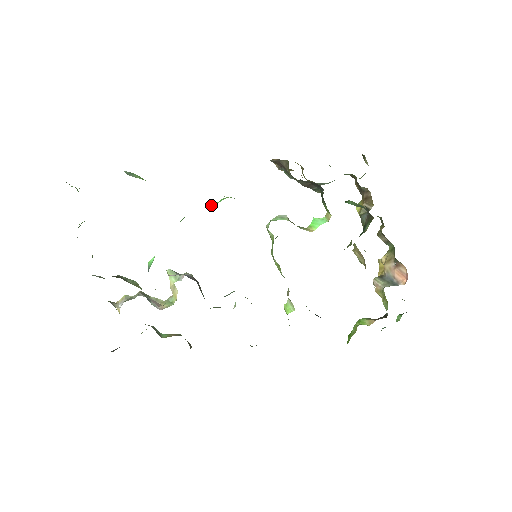
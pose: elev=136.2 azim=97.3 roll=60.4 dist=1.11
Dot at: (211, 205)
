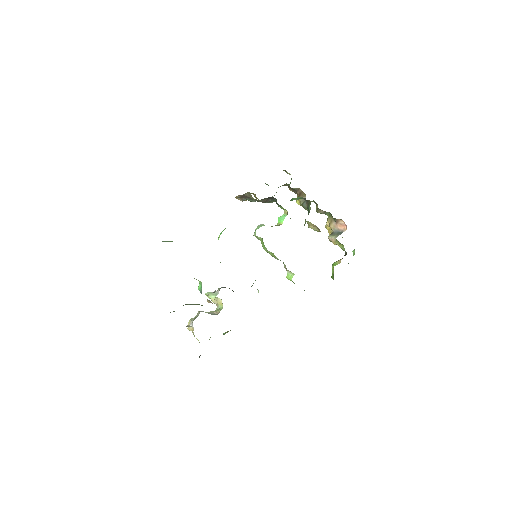
Dot at: (218, 238)
